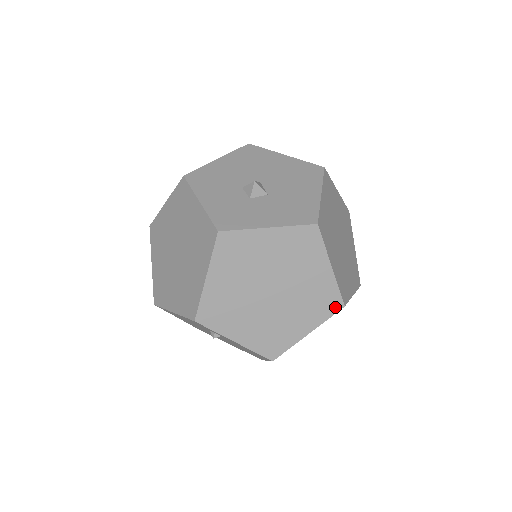
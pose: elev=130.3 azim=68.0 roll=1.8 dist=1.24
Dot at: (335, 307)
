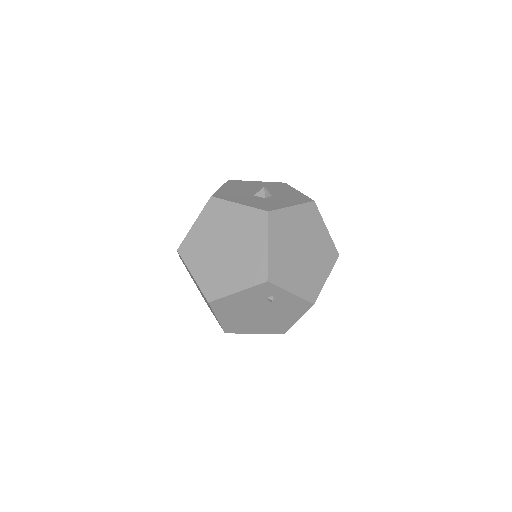
Dot at: (335, 256)
